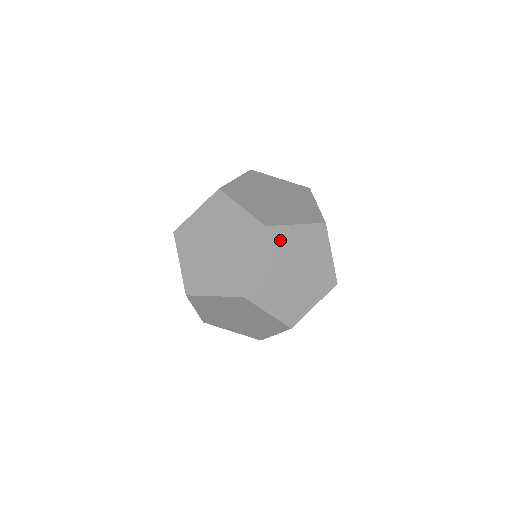
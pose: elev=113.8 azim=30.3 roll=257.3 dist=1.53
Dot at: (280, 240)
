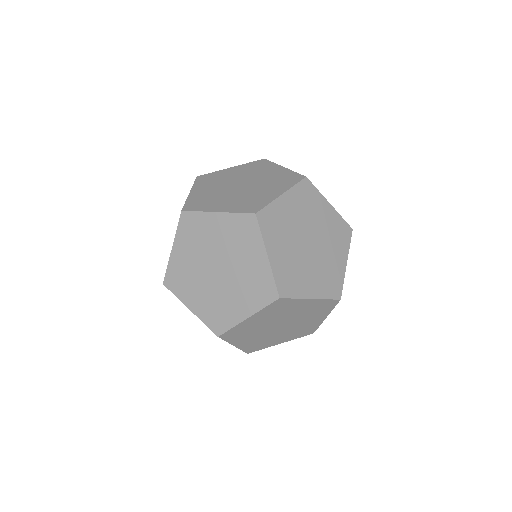
Dot at: (242, 330)
